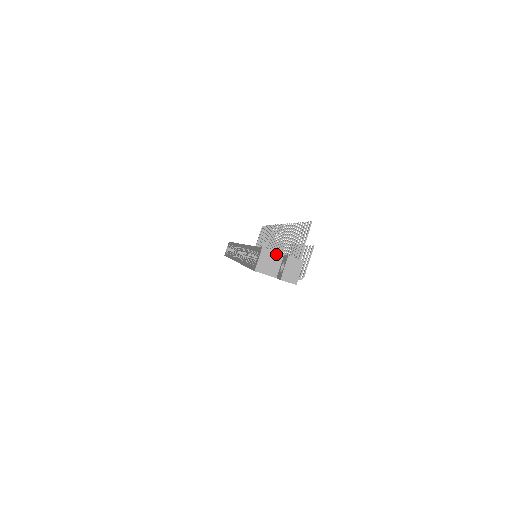
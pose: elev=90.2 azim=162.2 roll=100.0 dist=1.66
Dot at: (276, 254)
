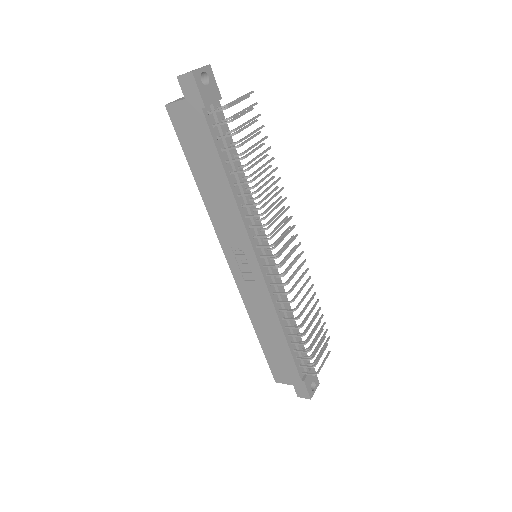
Dot at: occluded
